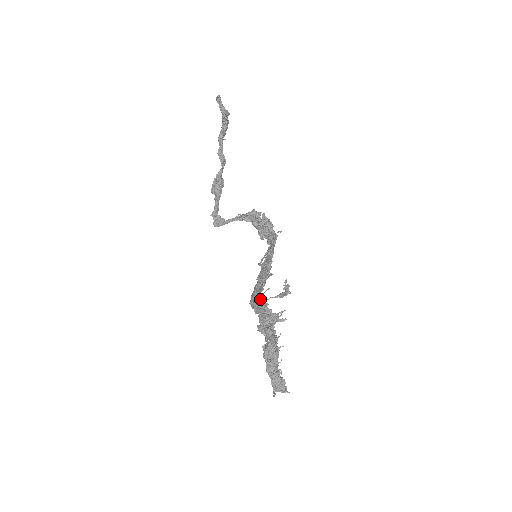
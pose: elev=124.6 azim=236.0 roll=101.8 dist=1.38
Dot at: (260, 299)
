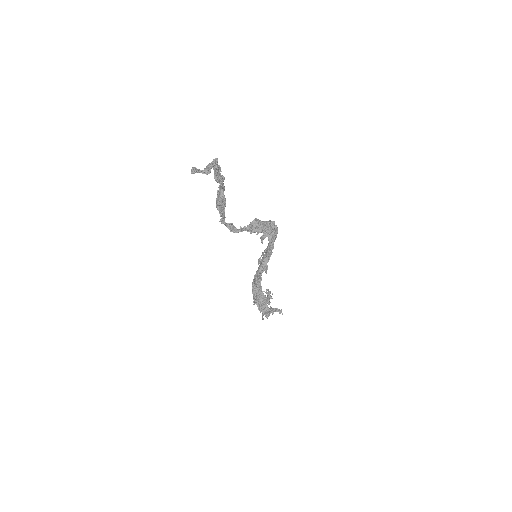
Dot at: (255, 292)
